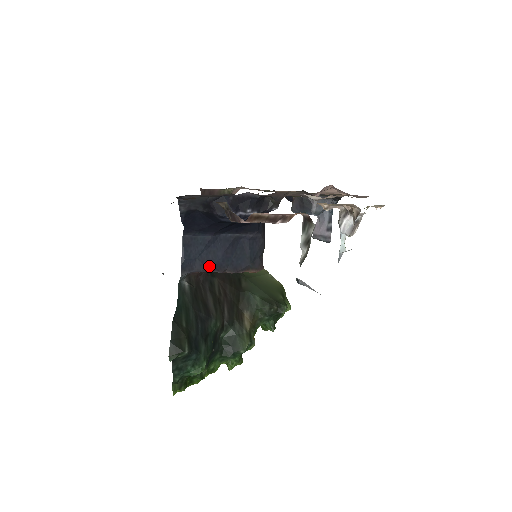
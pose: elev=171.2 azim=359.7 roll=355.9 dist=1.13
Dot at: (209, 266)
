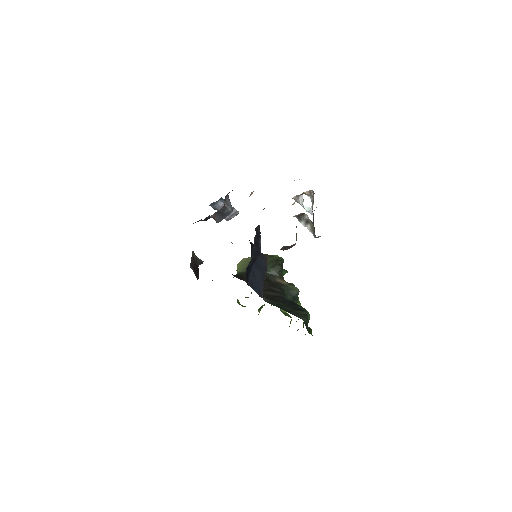
Dot at: (262, 282)
